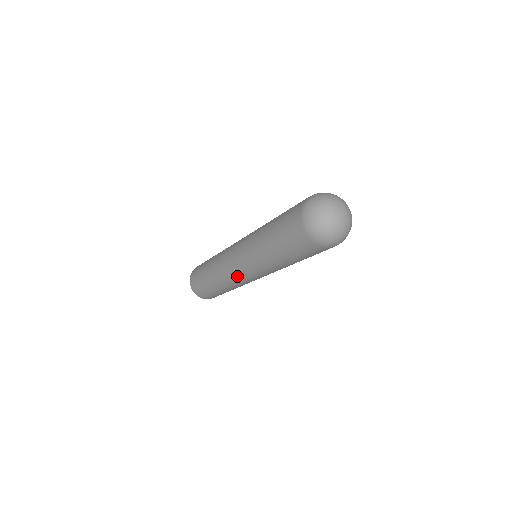
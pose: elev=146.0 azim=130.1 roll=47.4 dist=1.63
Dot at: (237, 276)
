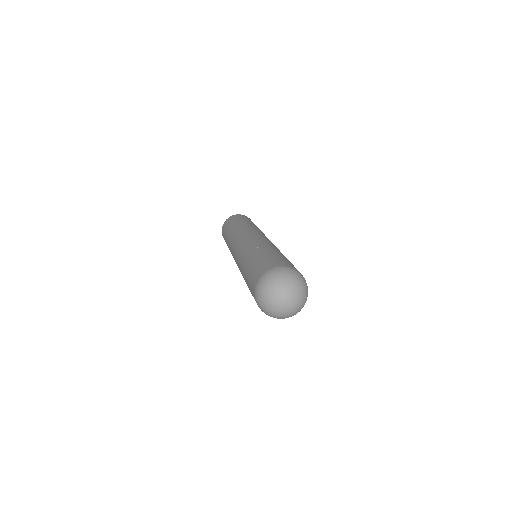
Dot at: occluded
